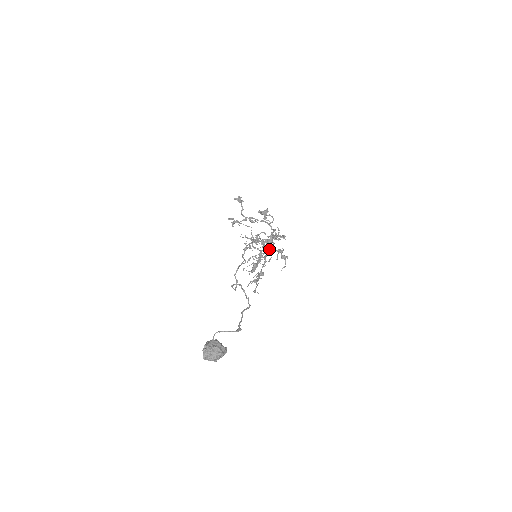
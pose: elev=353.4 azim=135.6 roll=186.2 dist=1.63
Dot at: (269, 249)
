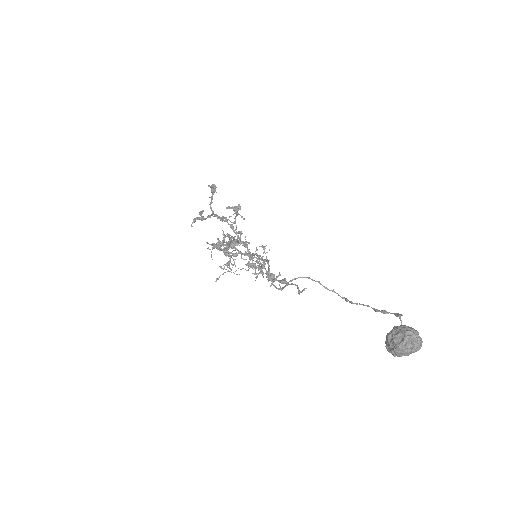
Dot at: (237, 255)
